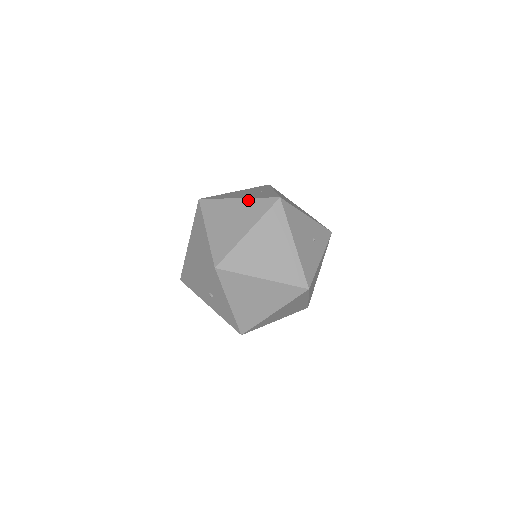
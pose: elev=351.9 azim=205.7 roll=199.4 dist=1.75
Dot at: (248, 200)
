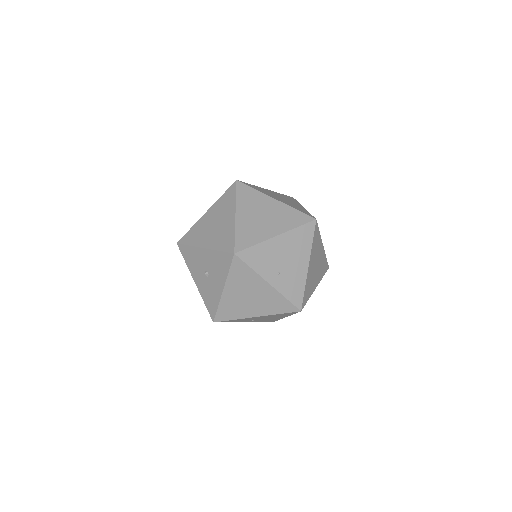
Dot at: occluded
